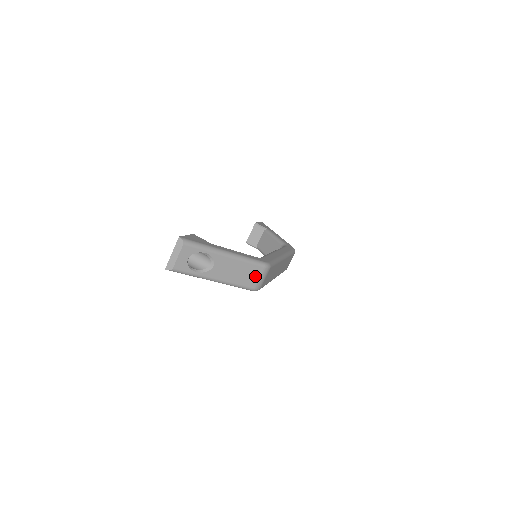
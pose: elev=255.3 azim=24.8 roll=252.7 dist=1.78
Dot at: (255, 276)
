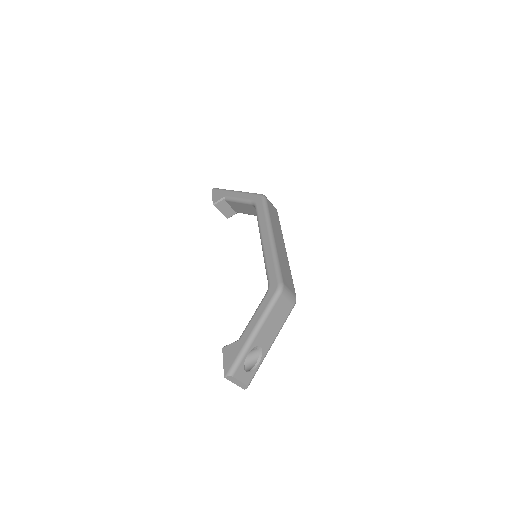
Dot at: (284, 304)
